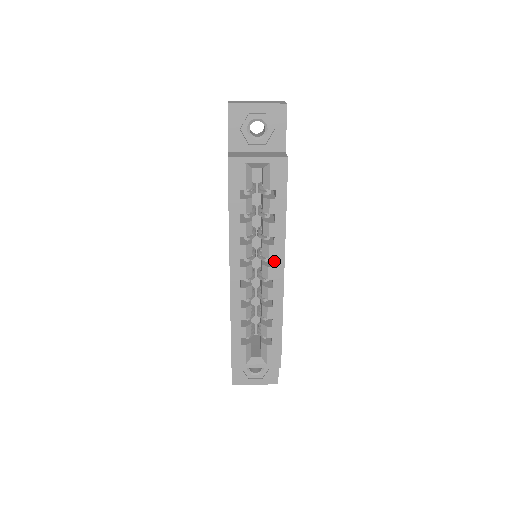
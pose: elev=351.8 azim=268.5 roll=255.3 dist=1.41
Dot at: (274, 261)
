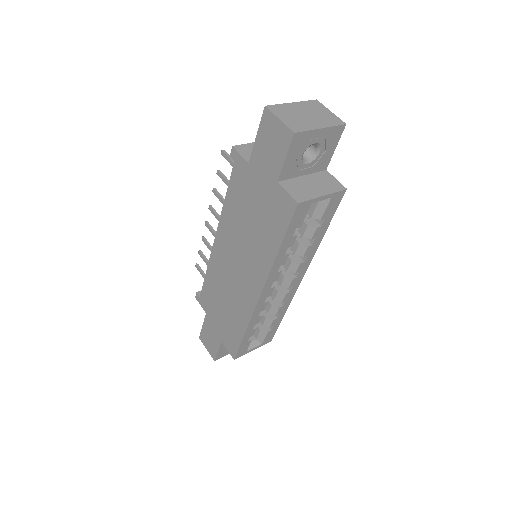
Dot at: (299, 273)
